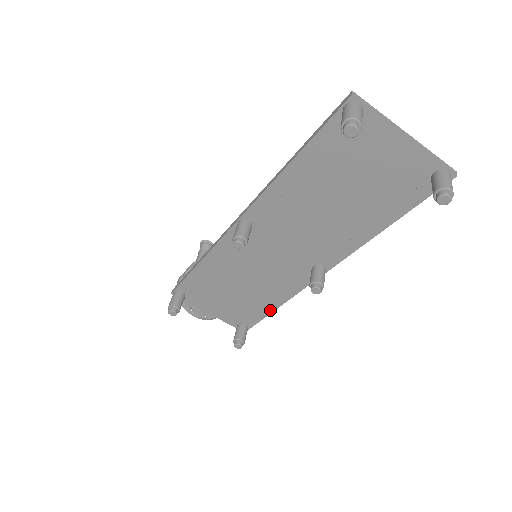
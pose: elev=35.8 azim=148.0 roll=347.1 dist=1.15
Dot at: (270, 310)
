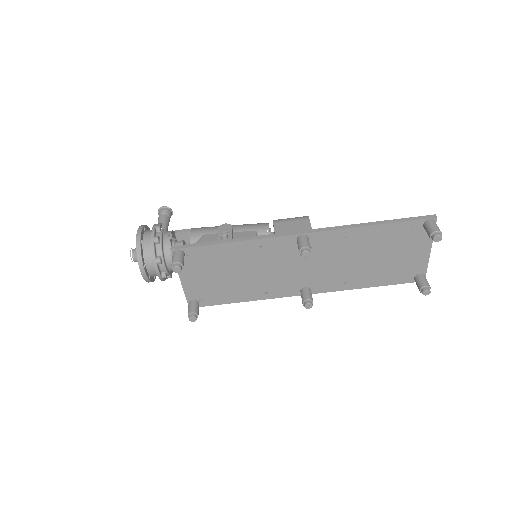
Dot at: (235, 301)
